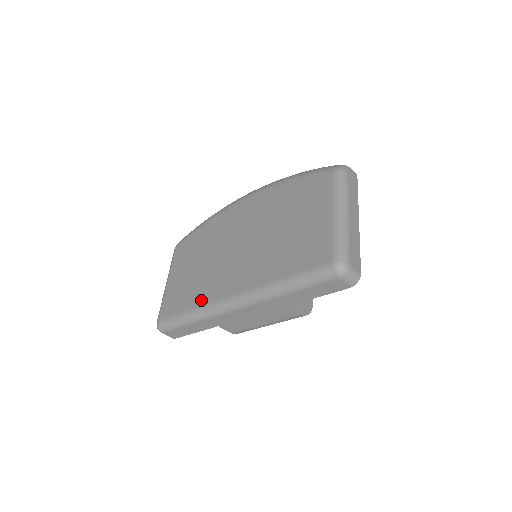
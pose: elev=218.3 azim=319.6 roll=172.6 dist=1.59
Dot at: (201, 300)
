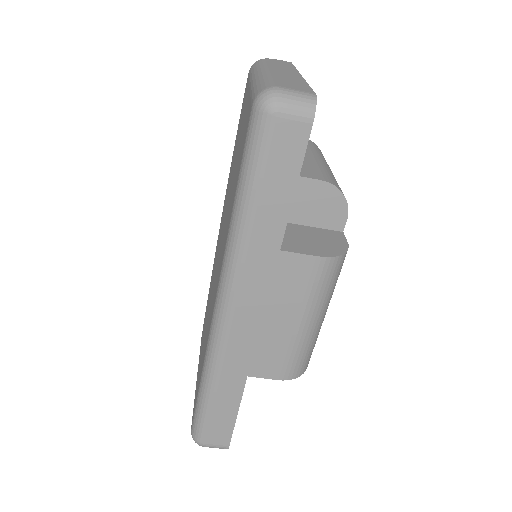
Dot at: occluded
